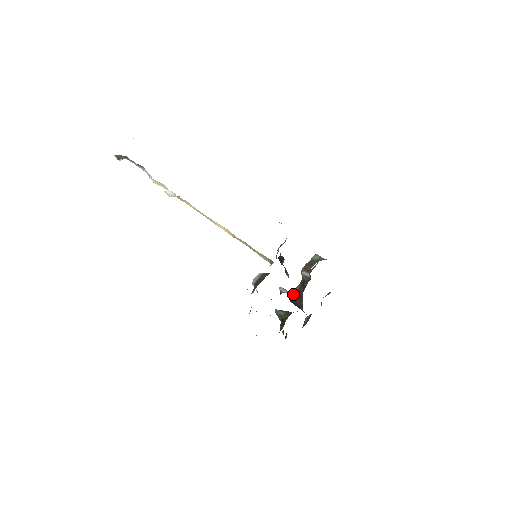
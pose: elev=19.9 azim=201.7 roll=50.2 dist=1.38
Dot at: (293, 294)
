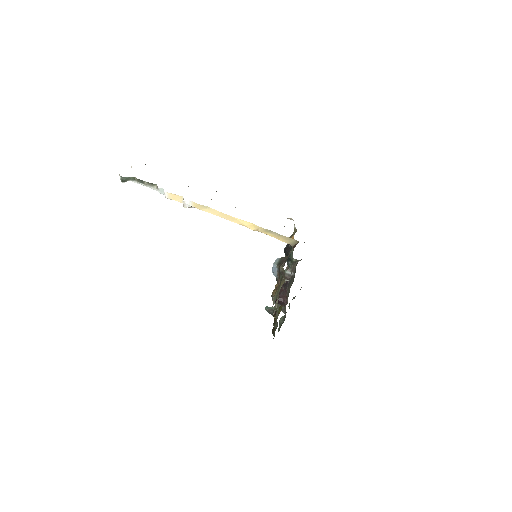
Dot at: occluded
